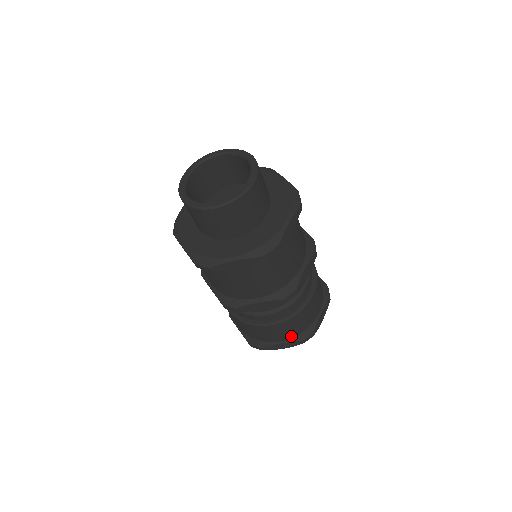
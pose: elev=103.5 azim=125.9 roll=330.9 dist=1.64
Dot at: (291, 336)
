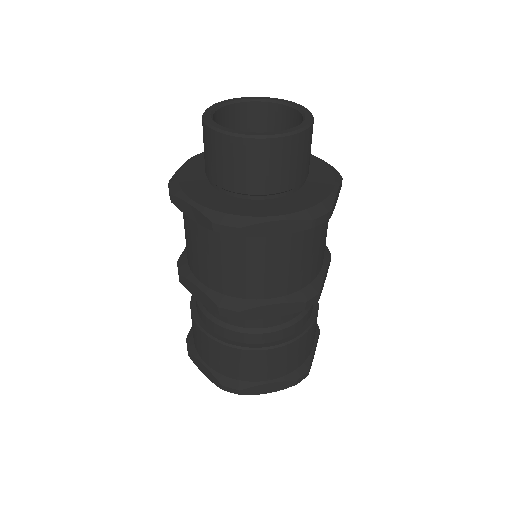
Dot at: (218, 369)
